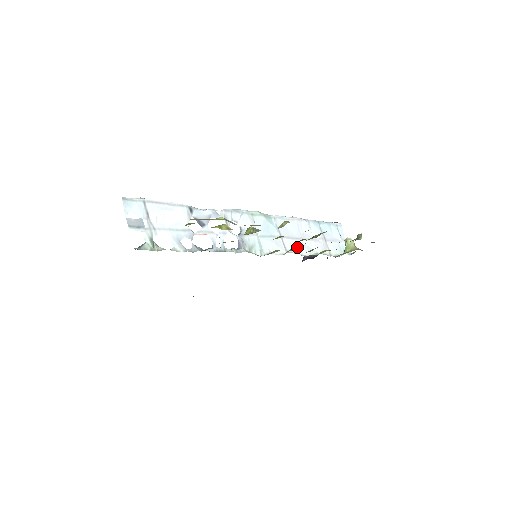
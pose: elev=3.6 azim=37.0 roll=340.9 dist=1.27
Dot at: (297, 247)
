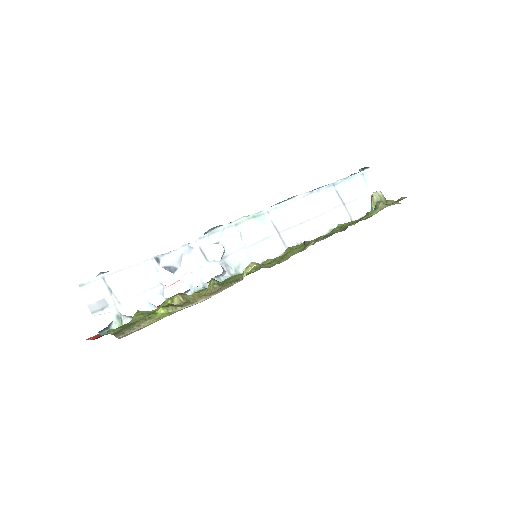
Dot at: (294, 247)
